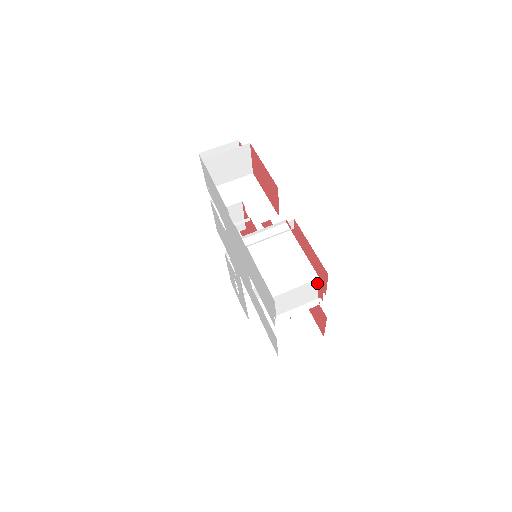
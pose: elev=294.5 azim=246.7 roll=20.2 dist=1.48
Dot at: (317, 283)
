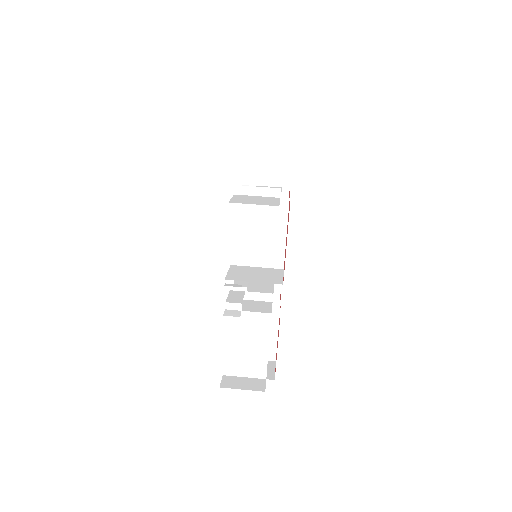
Dot at: occluded
